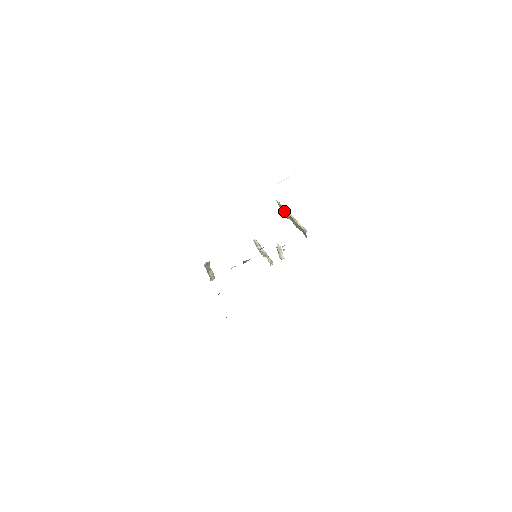
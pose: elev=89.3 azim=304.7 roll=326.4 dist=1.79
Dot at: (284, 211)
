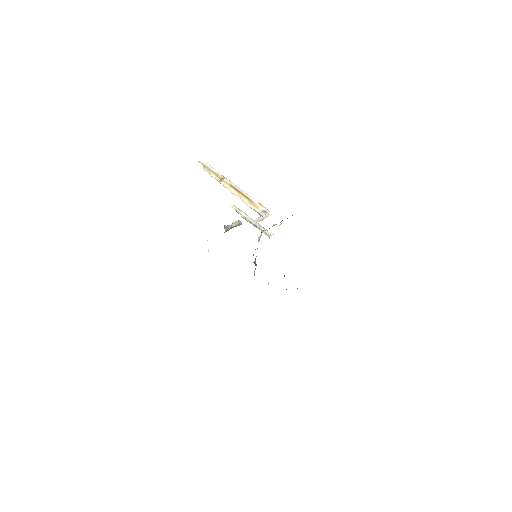
Dot at: occluded
